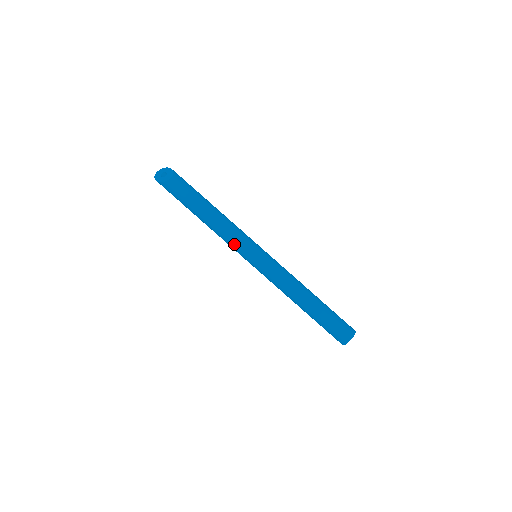
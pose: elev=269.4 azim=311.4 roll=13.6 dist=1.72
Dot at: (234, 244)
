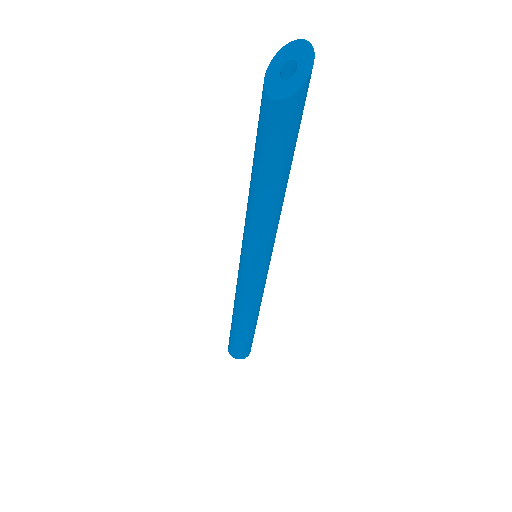
Dot at: (244, 229)
